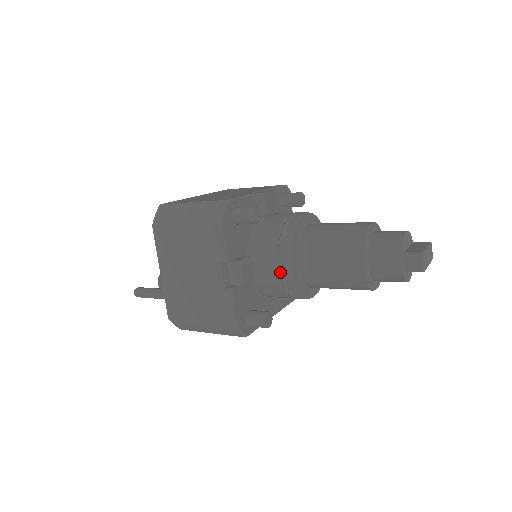
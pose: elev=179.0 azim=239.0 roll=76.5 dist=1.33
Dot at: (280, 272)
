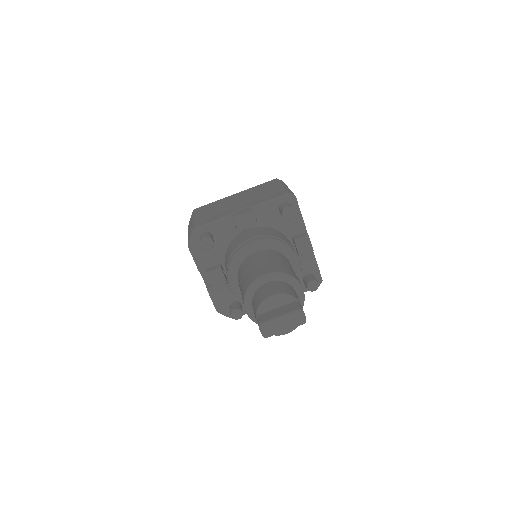
Dot at: occluded
